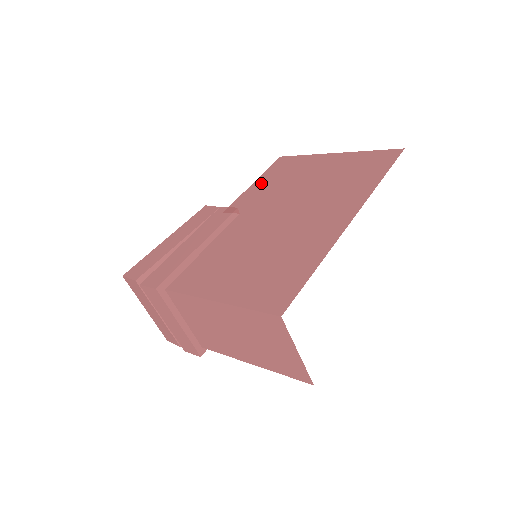
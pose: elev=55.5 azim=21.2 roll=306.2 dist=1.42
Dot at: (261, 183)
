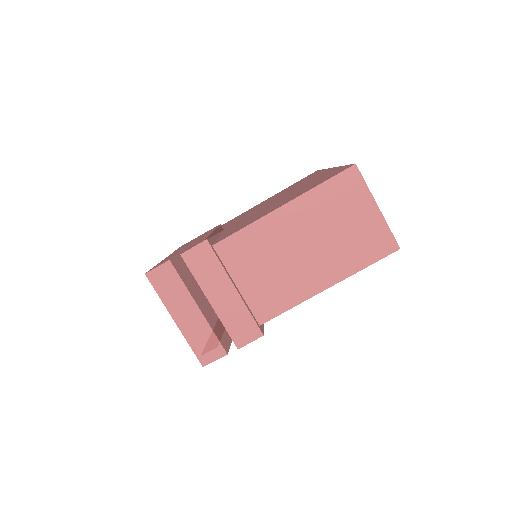
Dot at: occluded
